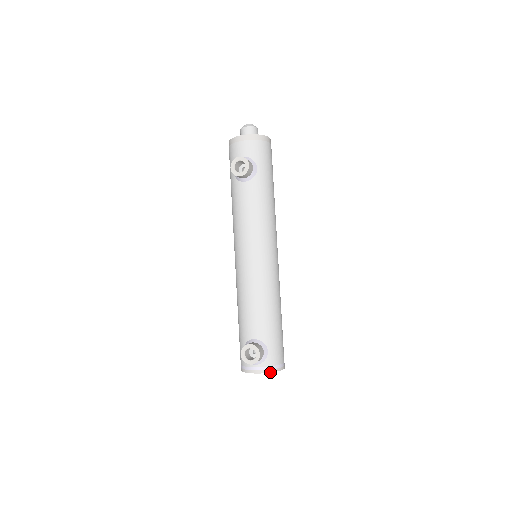
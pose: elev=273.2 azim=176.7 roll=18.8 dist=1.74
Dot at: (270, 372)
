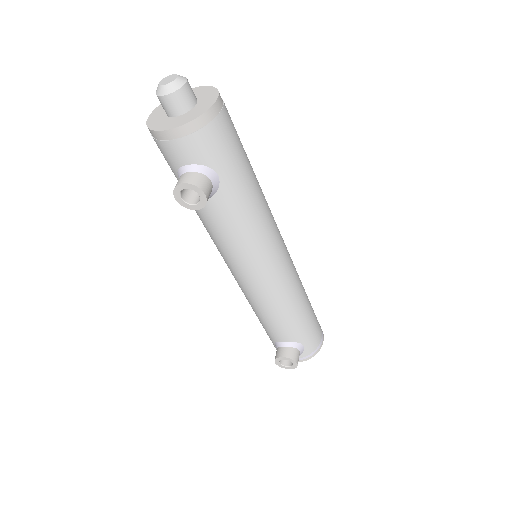
Dot at: occluded
